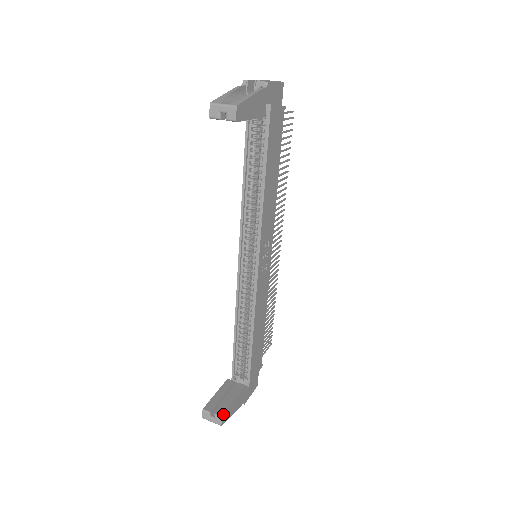
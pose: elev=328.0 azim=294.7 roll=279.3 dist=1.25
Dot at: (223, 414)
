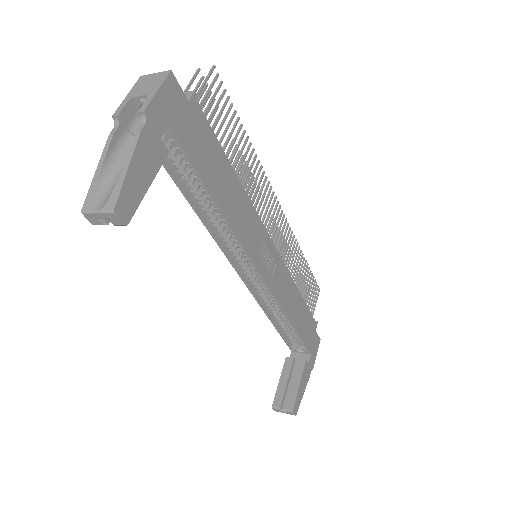
Dot at: (293, 407)
